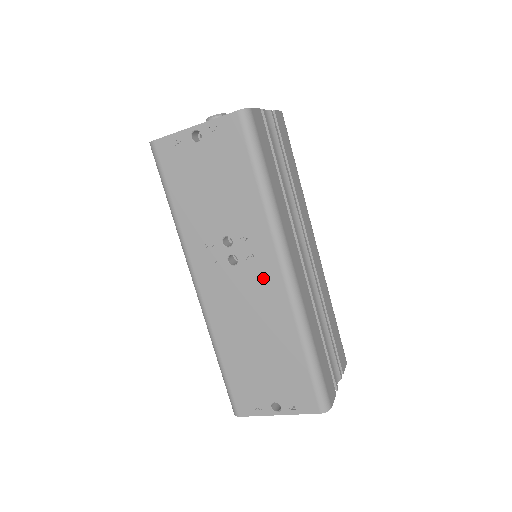
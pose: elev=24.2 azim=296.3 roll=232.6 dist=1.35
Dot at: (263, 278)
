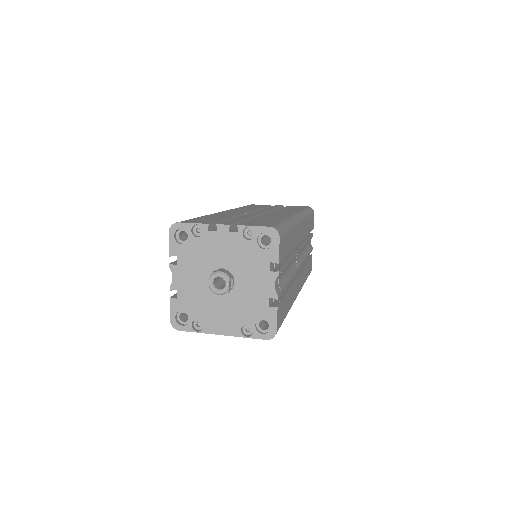
Dot at: occluded
